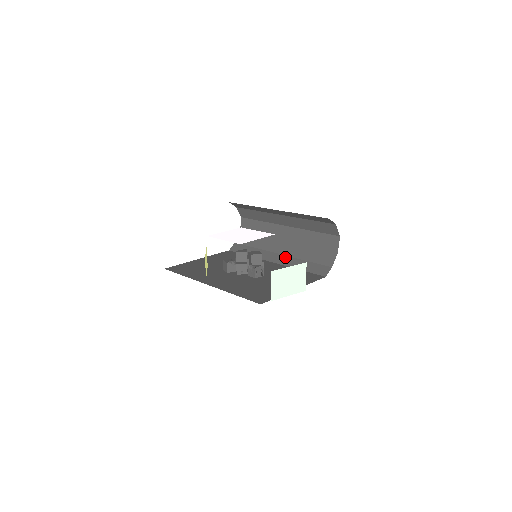
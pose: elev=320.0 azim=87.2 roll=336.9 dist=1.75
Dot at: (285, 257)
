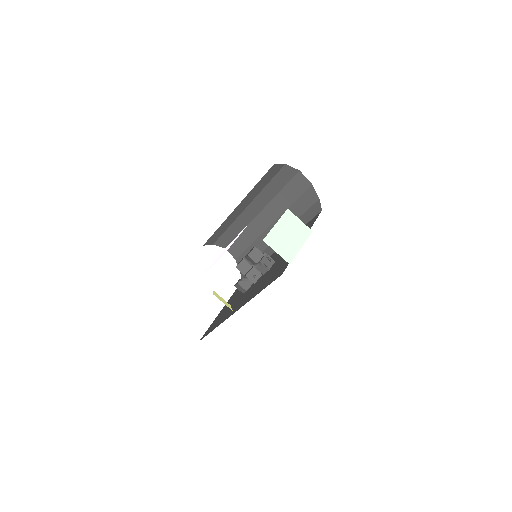
Dot at: occluded
